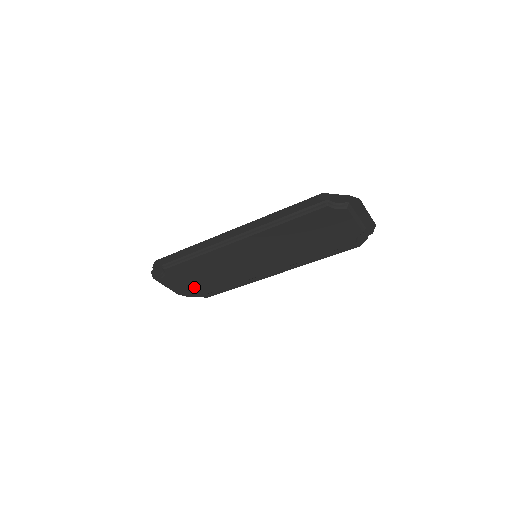
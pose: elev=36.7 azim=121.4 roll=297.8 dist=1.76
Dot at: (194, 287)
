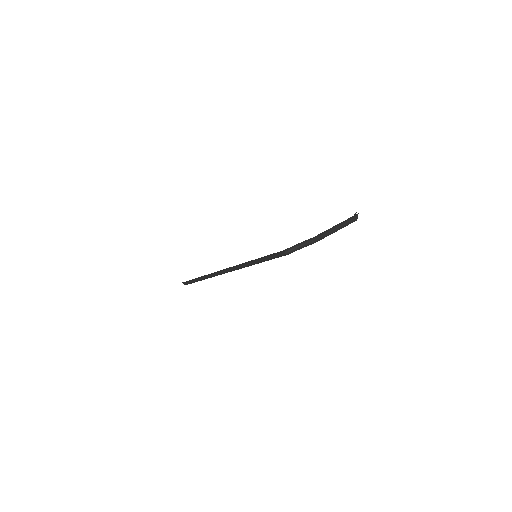
Dot at: occluded
